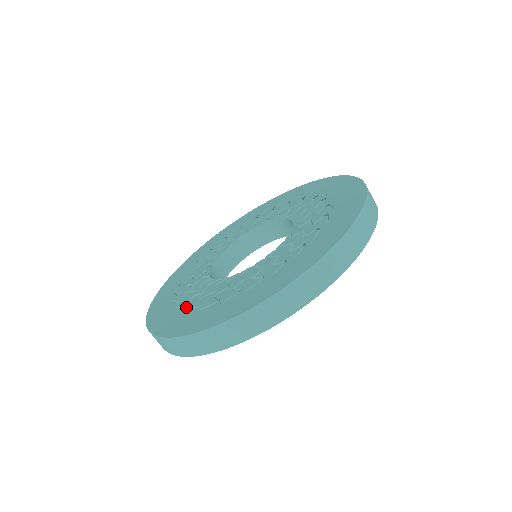
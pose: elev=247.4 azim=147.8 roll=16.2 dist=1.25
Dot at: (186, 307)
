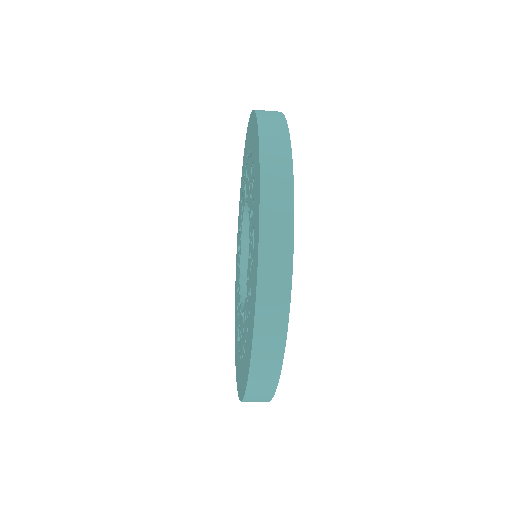
Dot at: occluded
